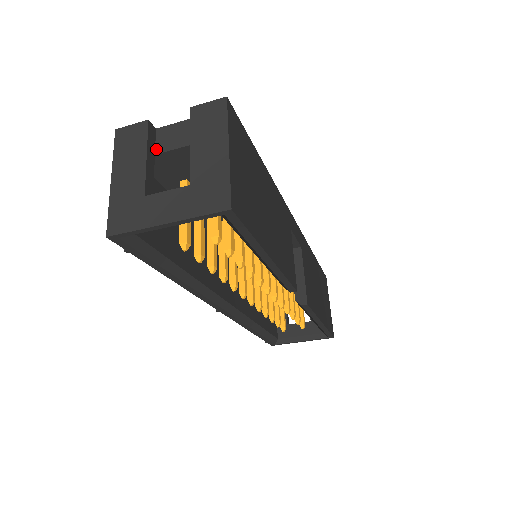
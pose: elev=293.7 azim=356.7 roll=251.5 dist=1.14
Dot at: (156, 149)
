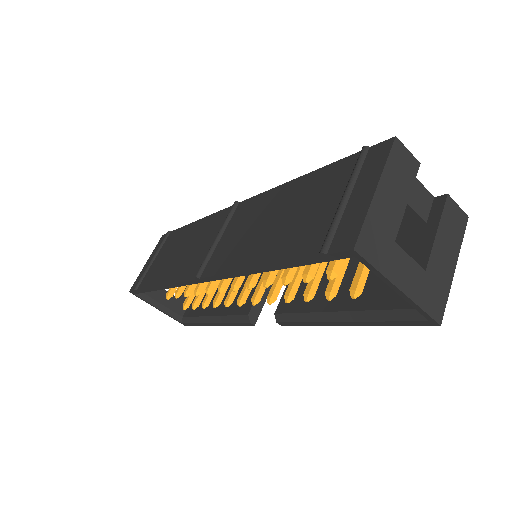
Dot at: occluded
